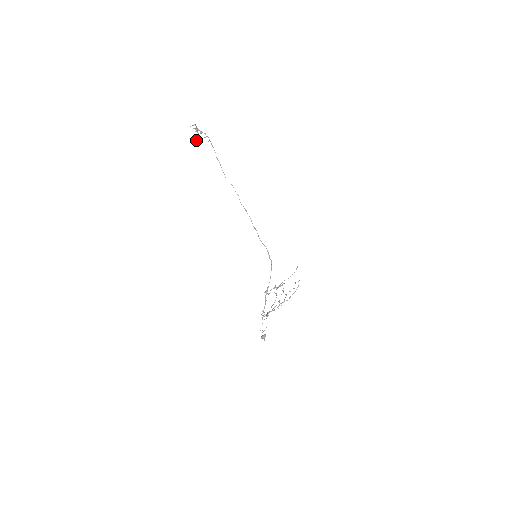
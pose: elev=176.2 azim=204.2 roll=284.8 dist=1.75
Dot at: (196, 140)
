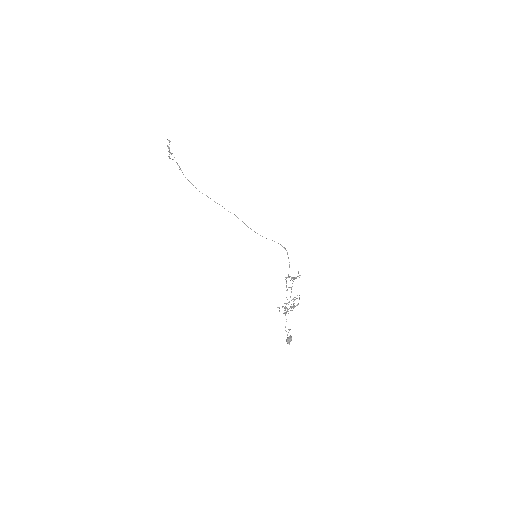
Dot at: (169, 154)
